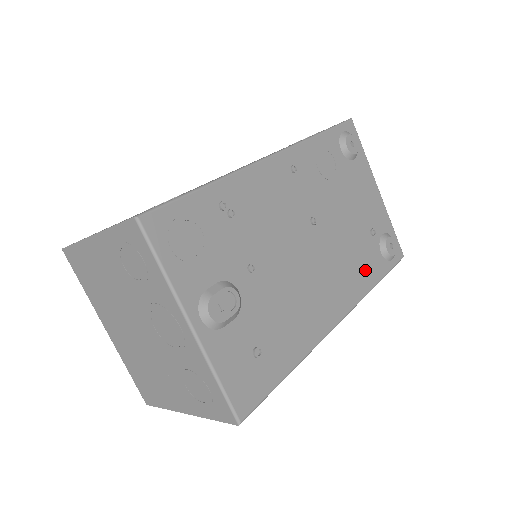
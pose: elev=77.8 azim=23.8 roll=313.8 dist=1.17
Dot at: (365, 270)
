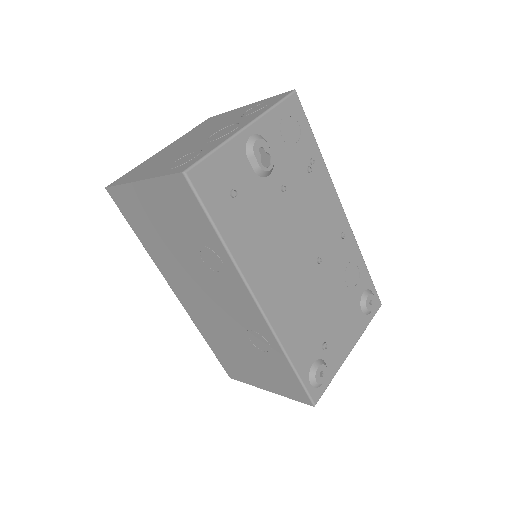
Dot at: (298, 339)
